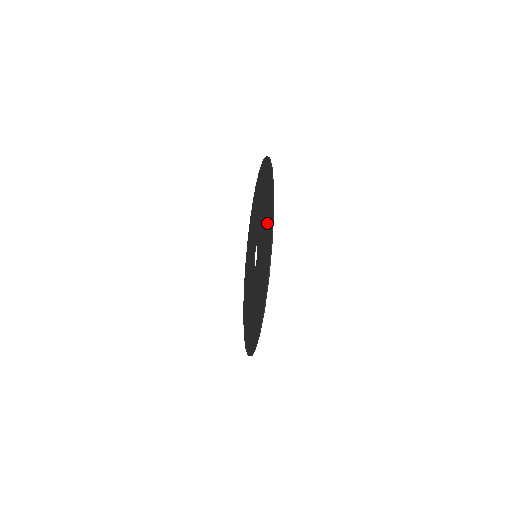
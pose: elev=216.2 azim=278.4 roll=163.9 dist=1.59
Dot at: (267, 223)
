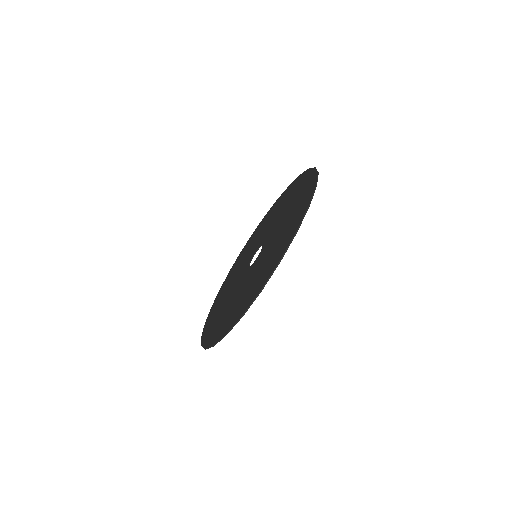
Dot at: (285, 235)
